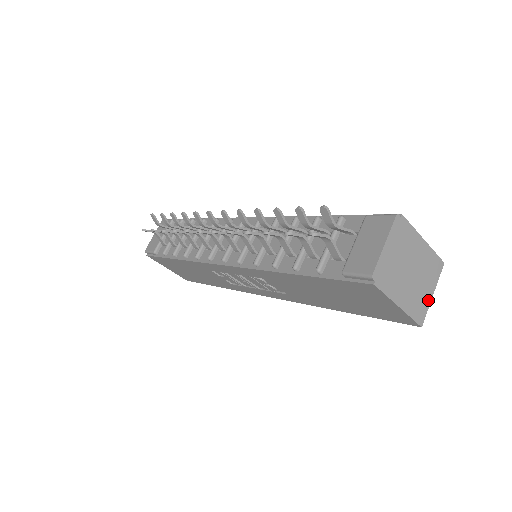
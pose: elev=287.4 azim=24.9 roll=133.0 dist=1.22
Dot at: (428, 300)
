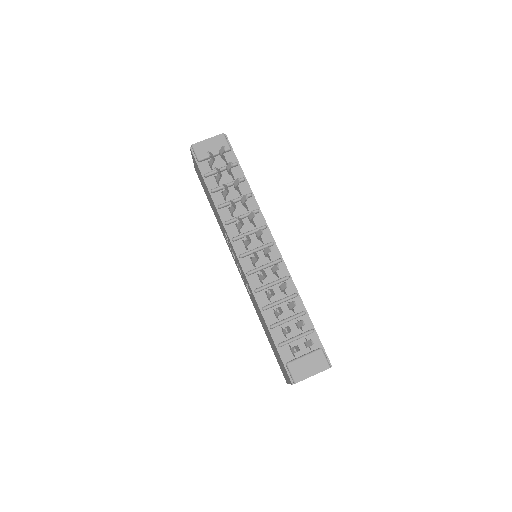
Dot at: occluded
